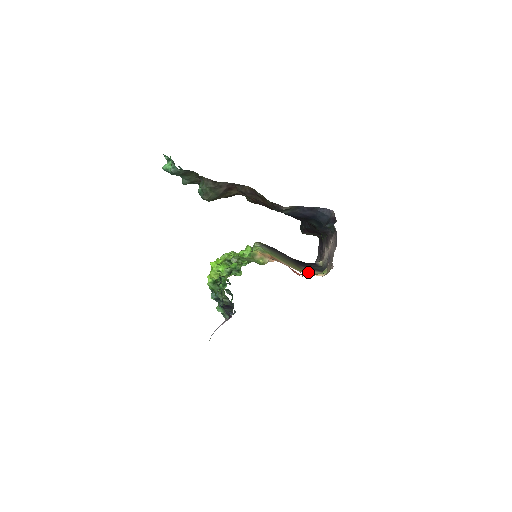
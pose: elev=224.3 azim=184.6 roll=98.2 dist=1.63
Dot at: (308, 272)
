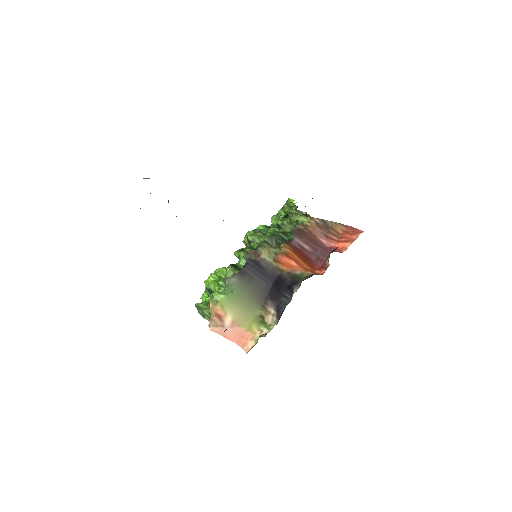
Dot at: (263, 318)
